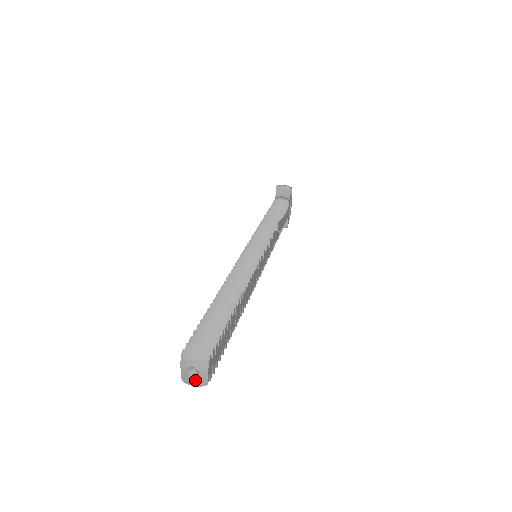
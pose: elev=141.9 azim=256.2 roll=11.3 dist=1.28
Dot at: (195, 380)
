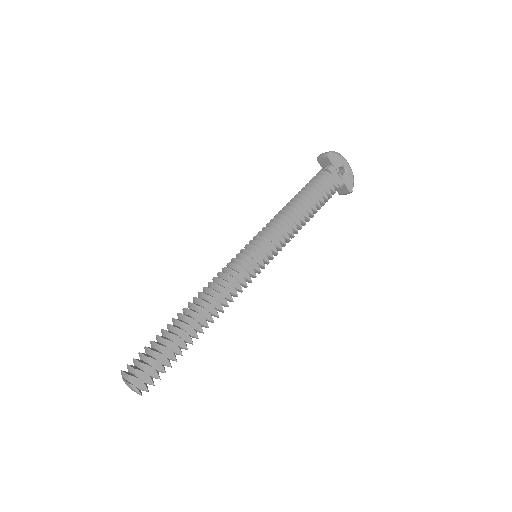
Dot at: (136, 392)
